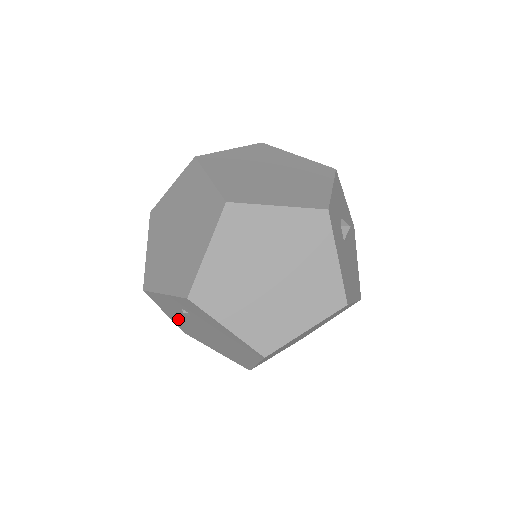
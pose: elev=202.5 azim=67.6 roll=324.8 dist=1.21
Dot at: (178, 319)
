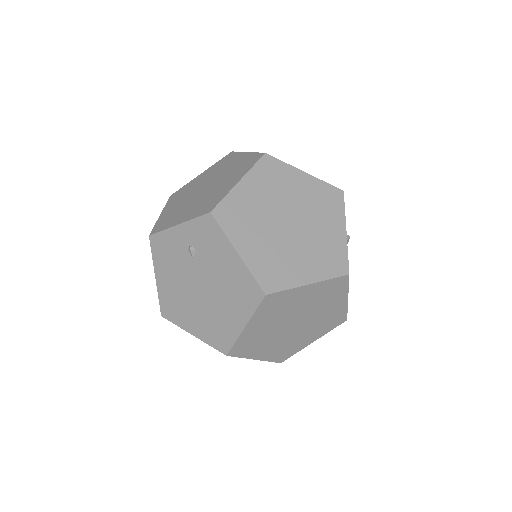
Dot at: (169, 280)
